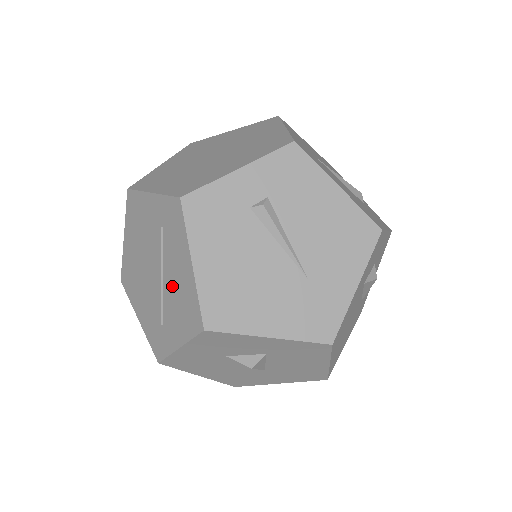
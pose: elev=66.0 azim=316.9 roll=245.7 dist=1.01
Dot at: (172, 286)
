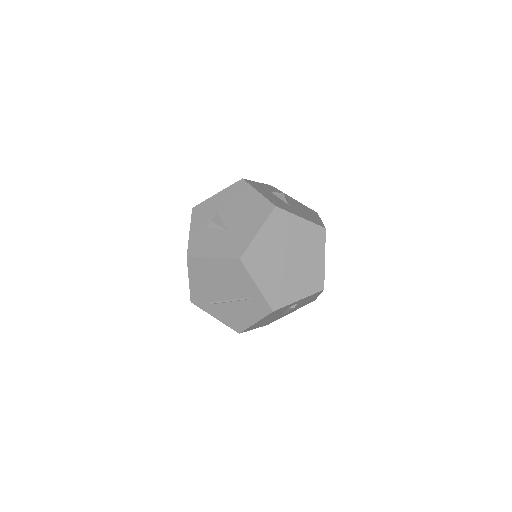
Dot at: (234, 310)
